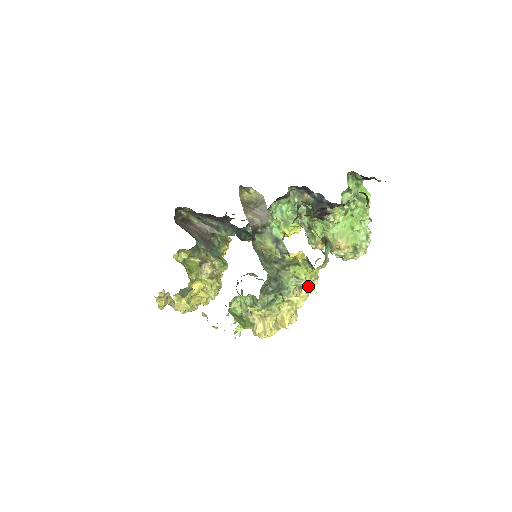
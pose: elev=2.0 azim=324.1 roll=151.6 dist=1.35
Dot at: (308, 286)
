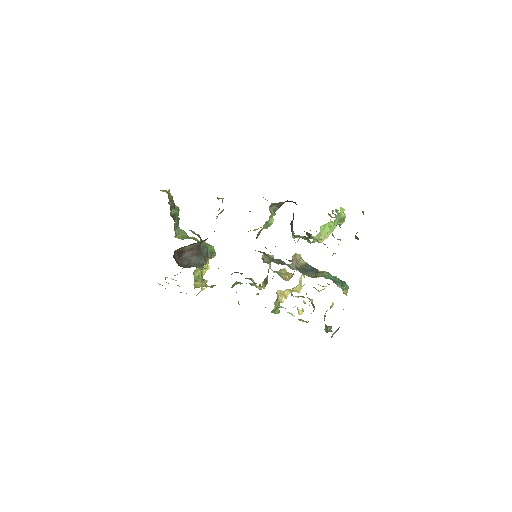
Dot at: (323, 289)
